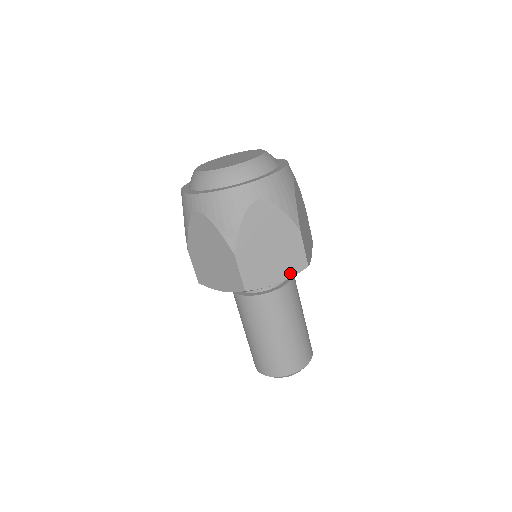
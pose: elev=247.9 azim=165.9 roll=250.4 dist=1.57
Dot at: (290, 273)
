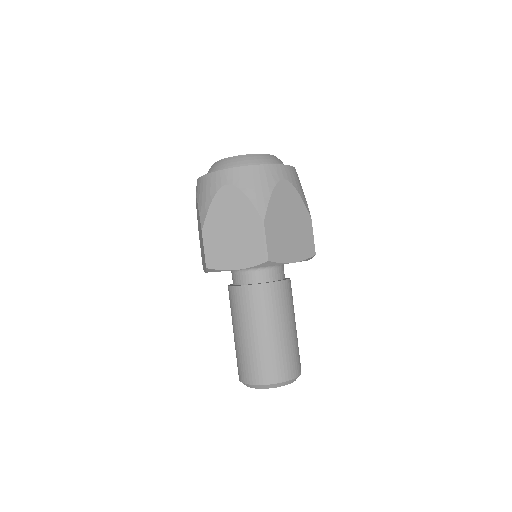
Dot at: (249, 263)
